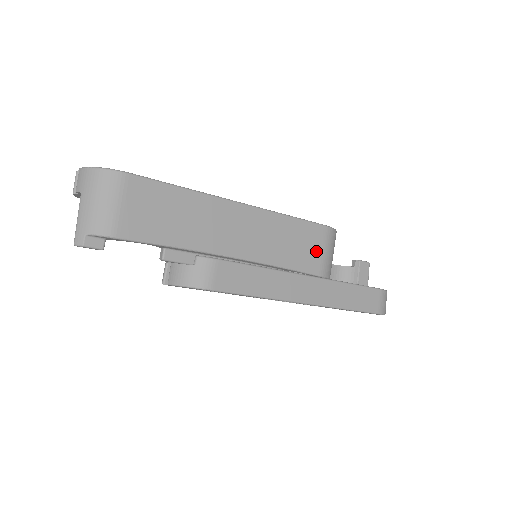
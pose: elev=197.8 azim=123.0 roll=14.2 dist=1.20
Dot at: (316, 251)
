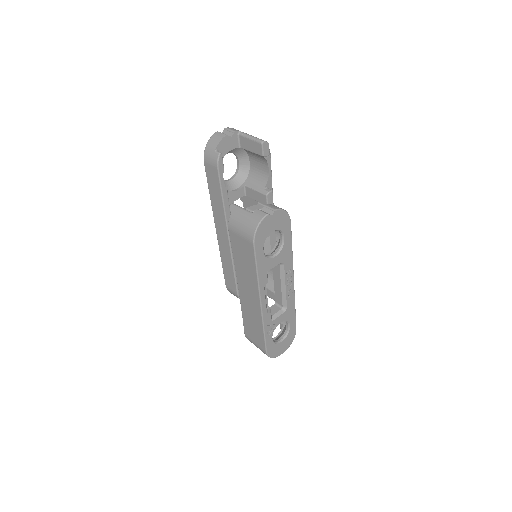
Dot at: occluded
